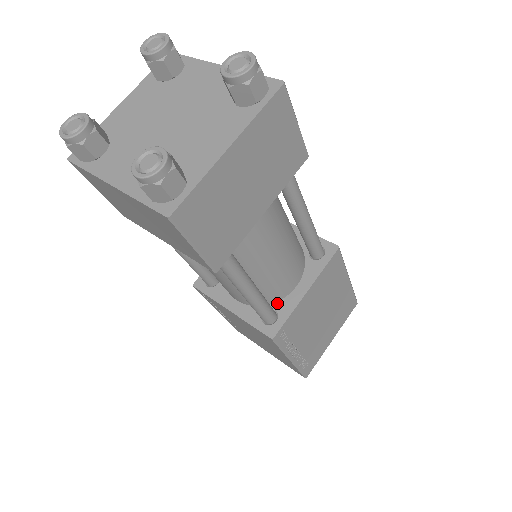
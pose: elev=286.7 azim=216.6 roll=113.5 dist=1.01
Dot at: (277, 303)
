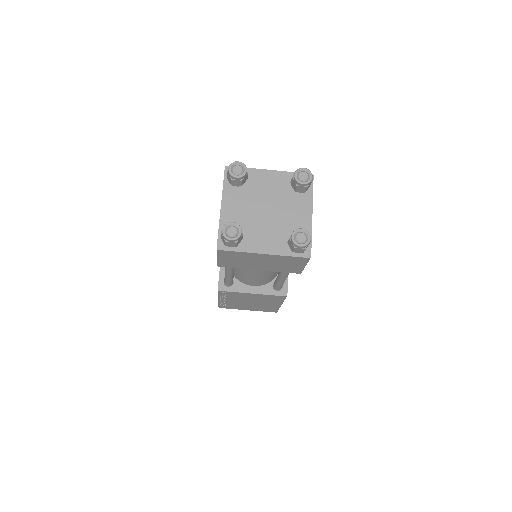
Dot at: (238, 281)
